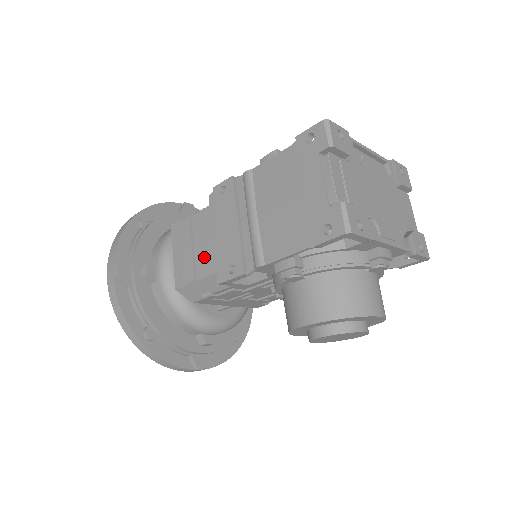
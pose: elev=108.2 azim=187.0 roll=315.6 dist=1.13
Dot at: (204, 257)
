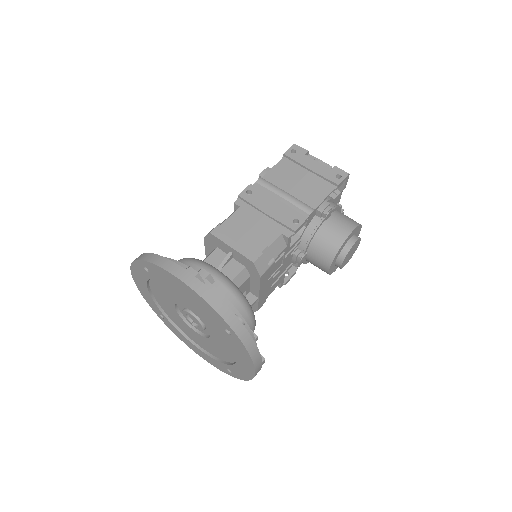
Dot at: (263, 232)
